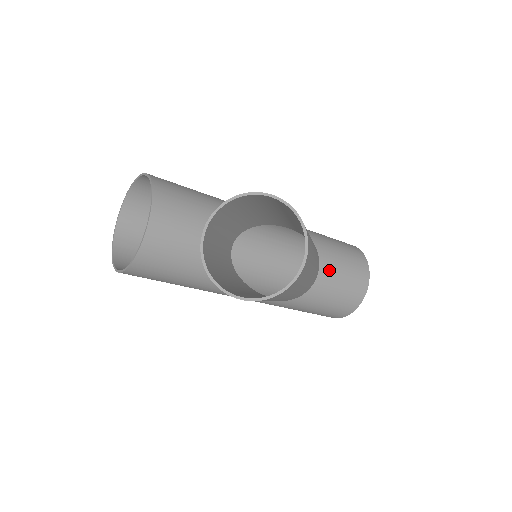
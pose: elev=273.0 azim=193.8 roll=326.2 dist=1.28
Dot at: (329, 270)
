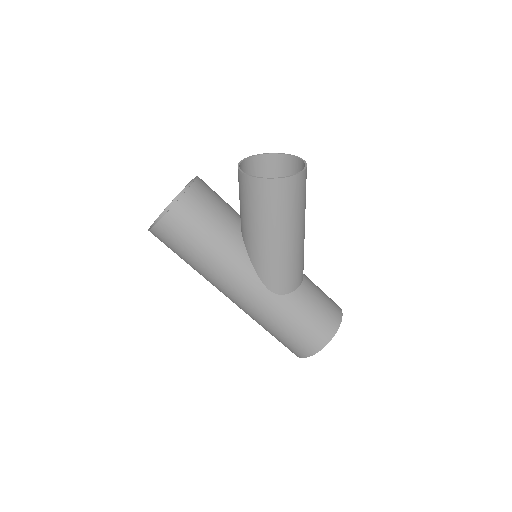
Dot at: (311, 284)
